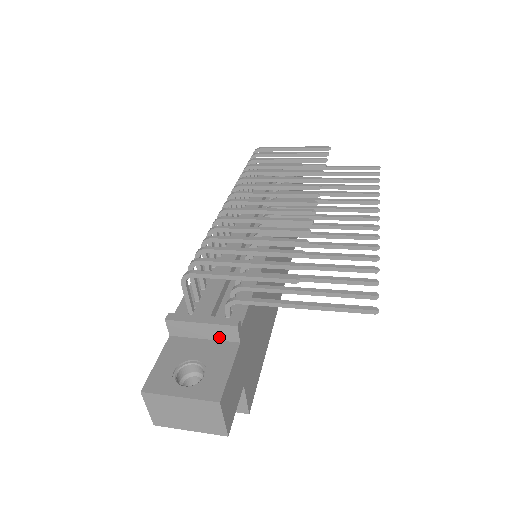
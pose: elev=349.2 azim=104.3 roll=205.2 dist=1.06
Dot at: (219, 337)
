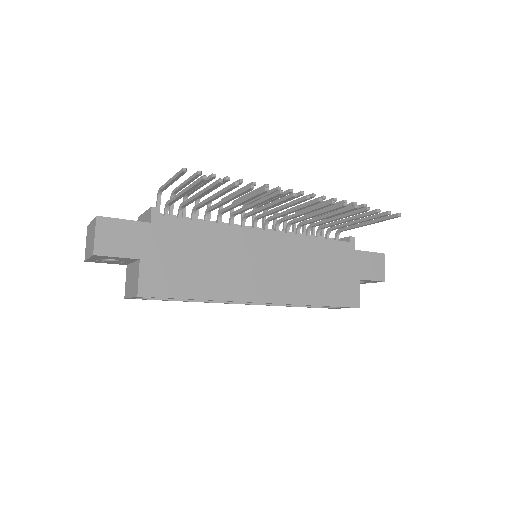
Dot at: occluded
